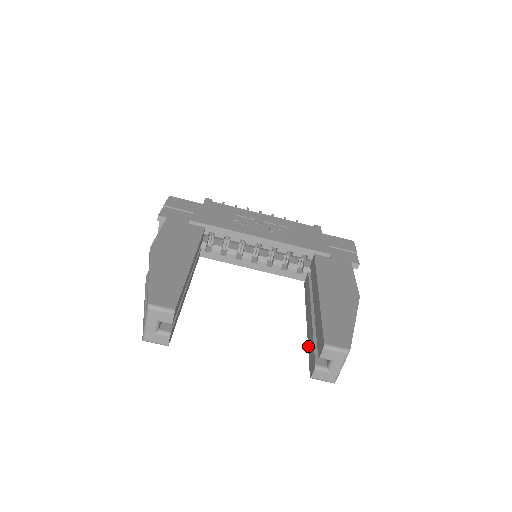
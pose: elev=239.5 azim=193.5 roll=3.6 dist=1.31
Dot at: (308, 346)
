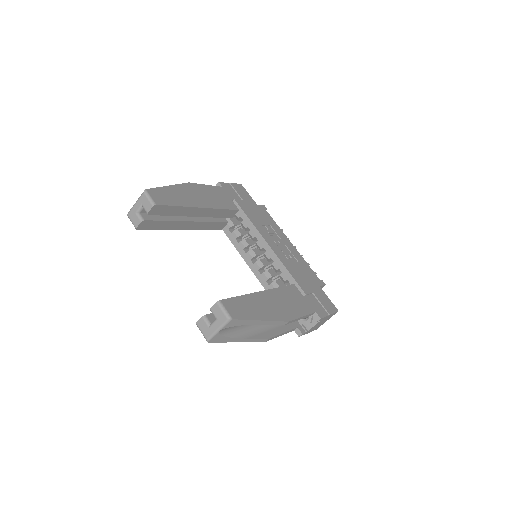
Dot at: occluded
